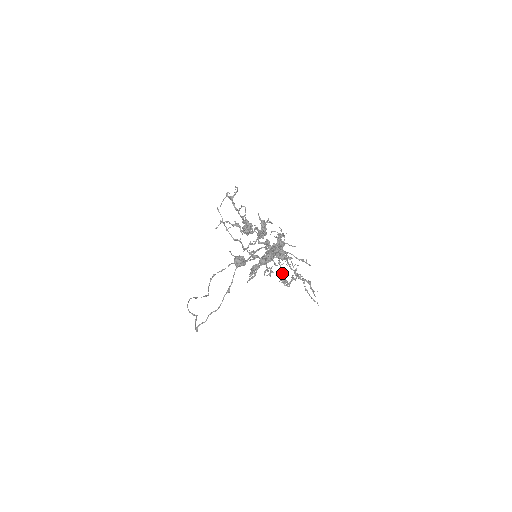
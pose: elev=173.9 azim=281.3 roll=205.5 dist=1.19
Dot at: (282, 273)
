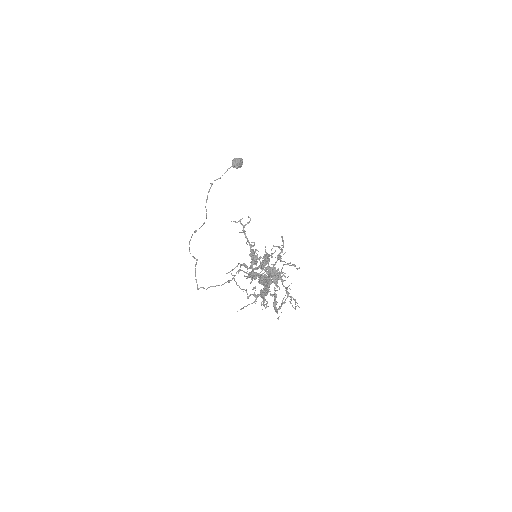
Dot at: (275, 297)
